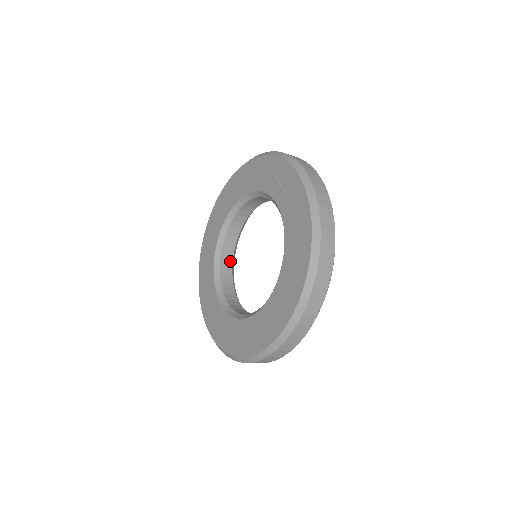
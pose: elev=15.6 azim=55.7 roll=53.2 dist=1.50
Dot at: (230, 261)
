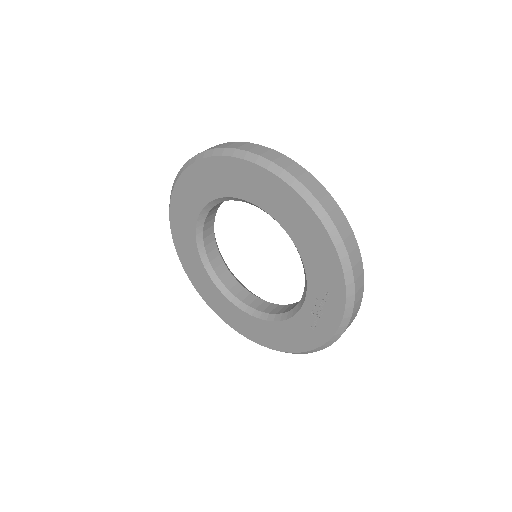
Dot at: occluded
